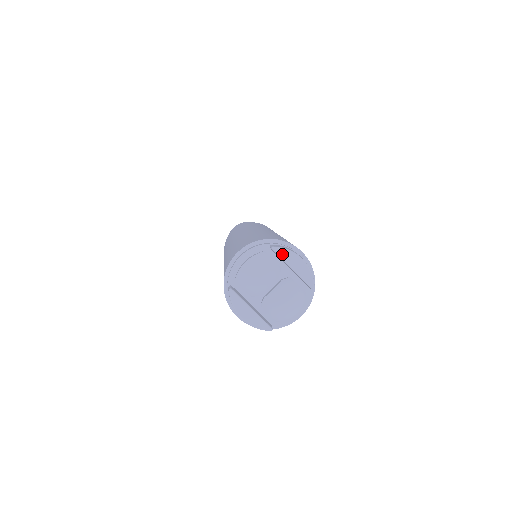
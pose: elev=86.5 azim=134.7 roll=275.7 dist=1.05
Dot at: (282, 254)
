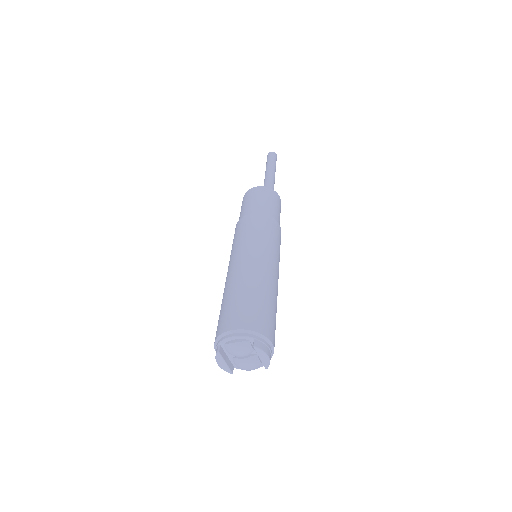
Dot at: (258, 351)
